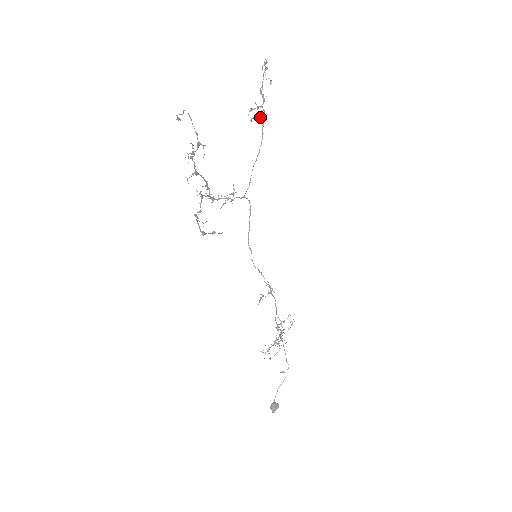
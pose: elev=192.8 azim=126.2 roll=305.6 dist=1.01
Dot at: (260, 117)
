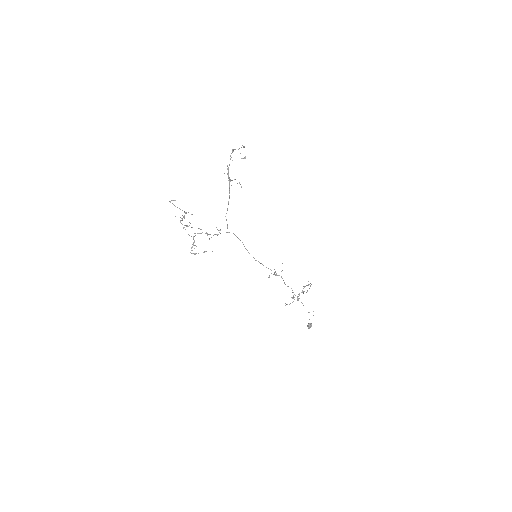
Dot at: occluded
